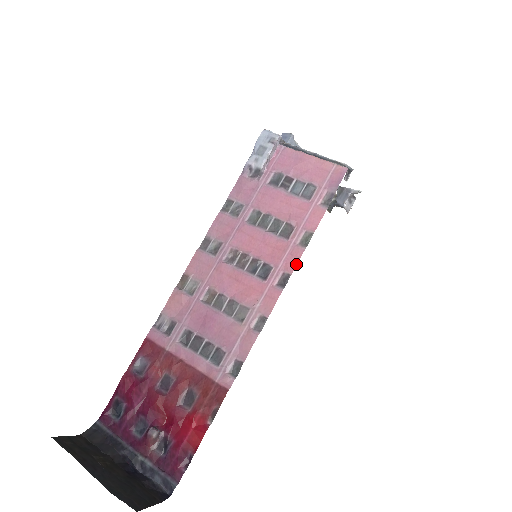
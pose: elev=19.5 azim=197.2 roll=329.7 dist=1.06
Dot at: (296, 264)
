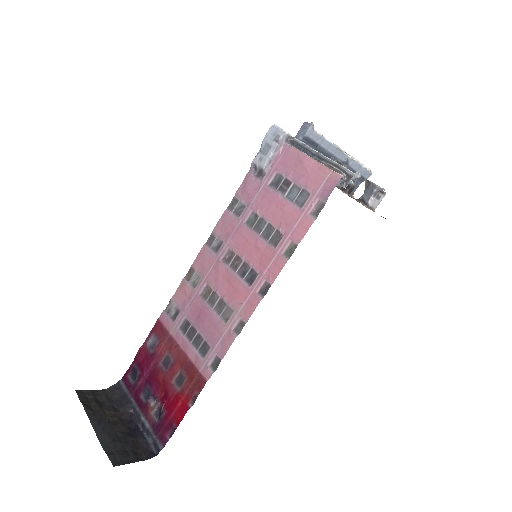
Dot at: (277, 275)
